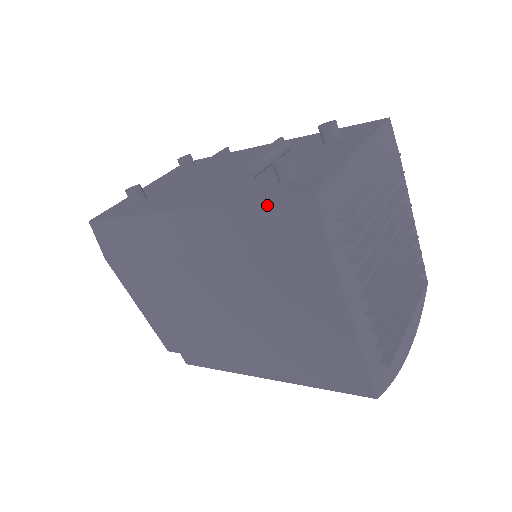
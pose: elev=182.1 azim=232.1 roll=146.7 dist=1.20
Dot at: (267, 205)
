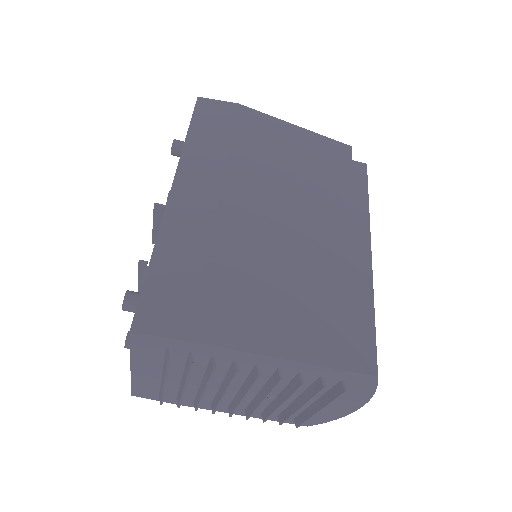
Dot at: occluded
